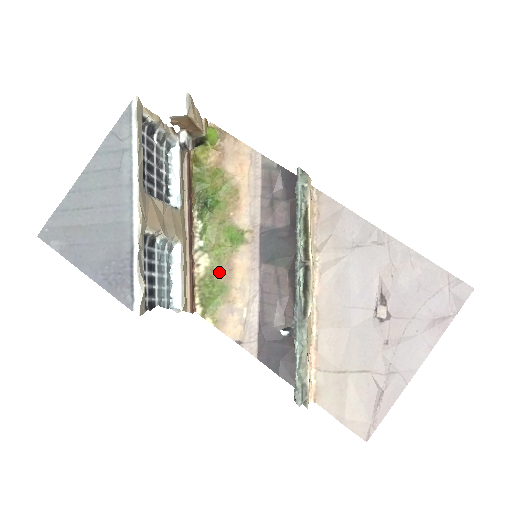
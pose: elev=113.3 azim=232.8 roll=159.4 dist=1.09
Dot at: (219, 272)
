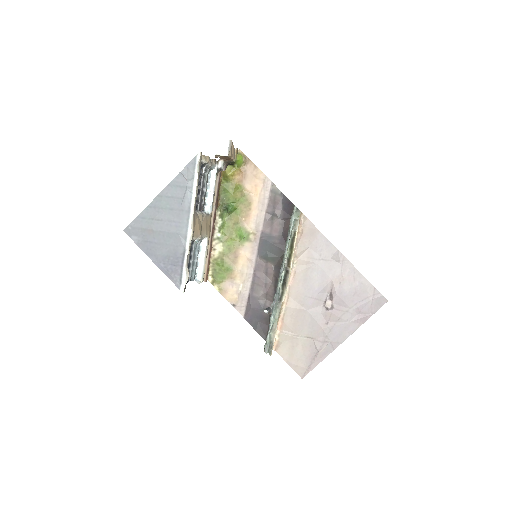
Dot at: (228, 257)
